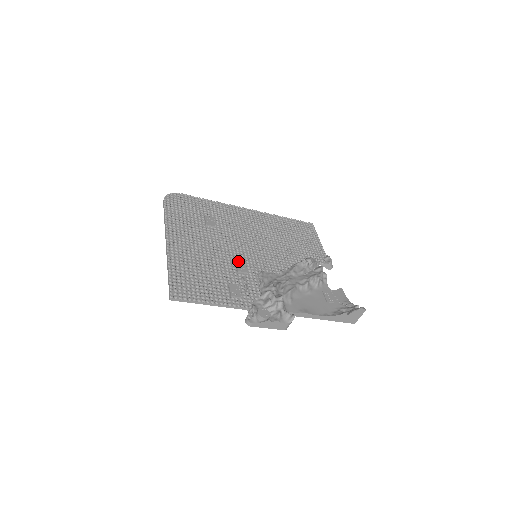
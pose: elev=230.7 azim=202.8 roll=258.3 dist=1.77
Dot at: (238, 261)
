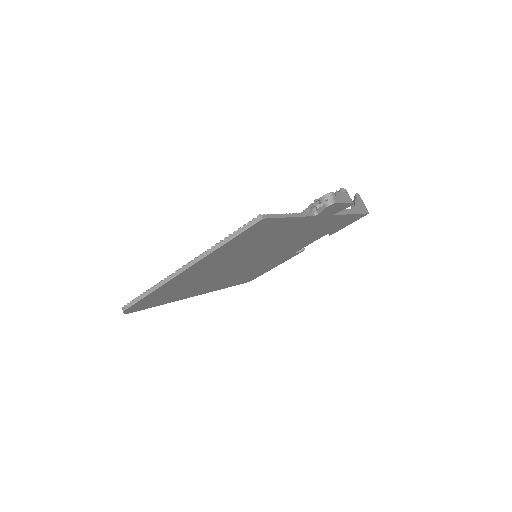
Dot at: occluded
